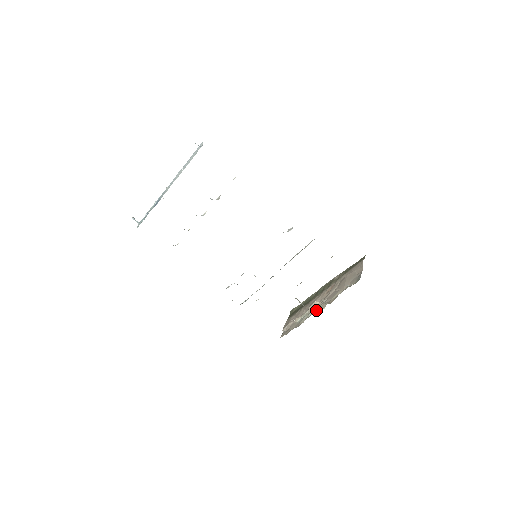
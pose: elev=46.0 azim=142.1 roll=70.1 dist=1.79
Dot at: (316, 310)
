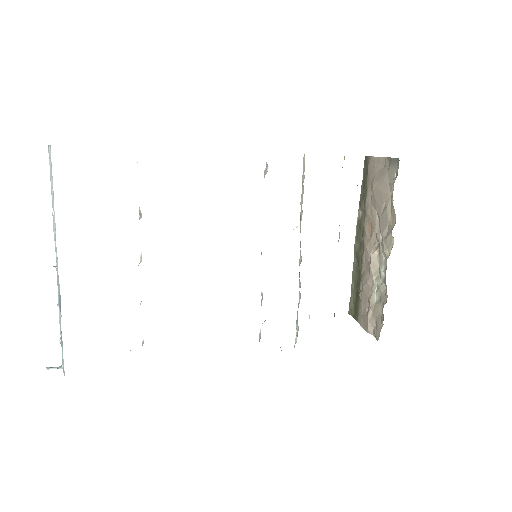
Dot at: (385, 257)
